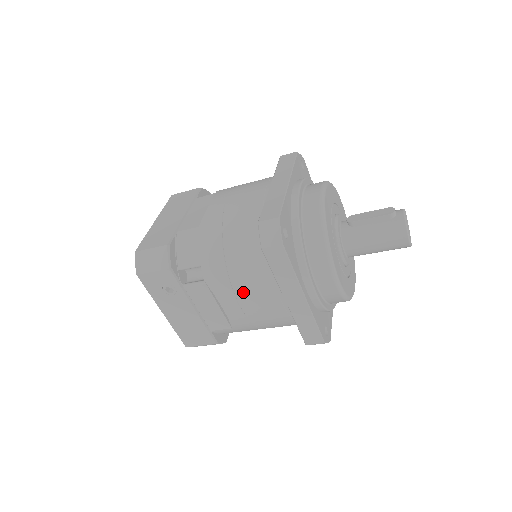
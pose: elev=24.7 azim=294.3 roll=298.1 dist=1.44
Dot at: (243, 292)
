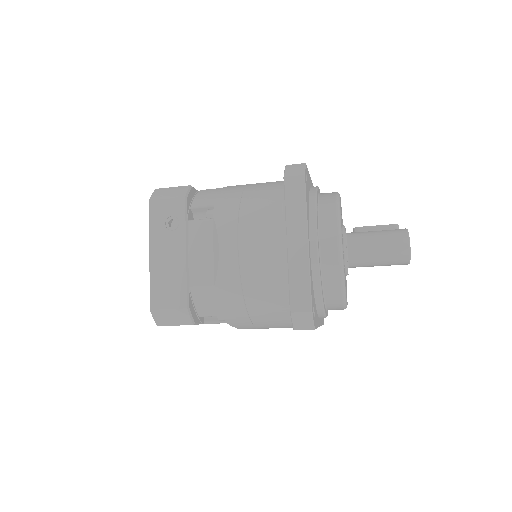
Dot at: (247, 229)
